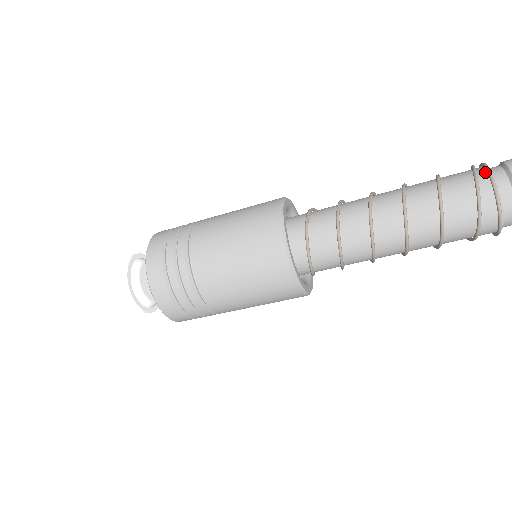
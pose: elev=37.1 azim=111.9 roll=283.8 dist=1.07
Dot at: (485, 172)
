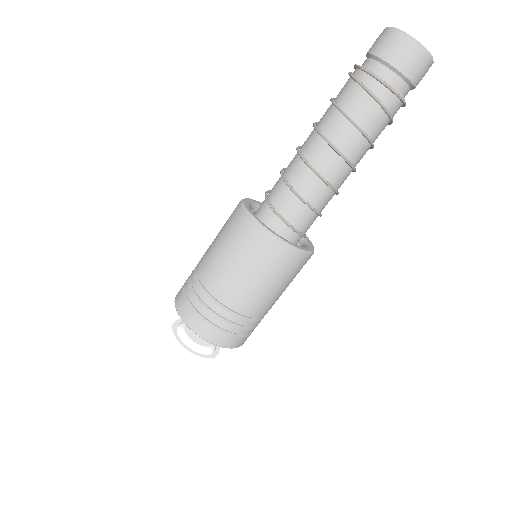
Dot at: (359, 70)
